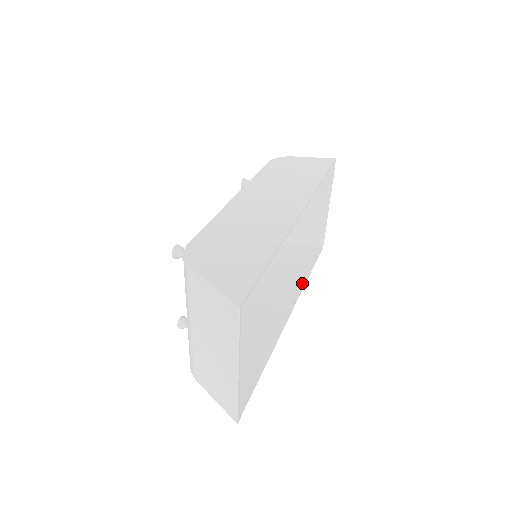
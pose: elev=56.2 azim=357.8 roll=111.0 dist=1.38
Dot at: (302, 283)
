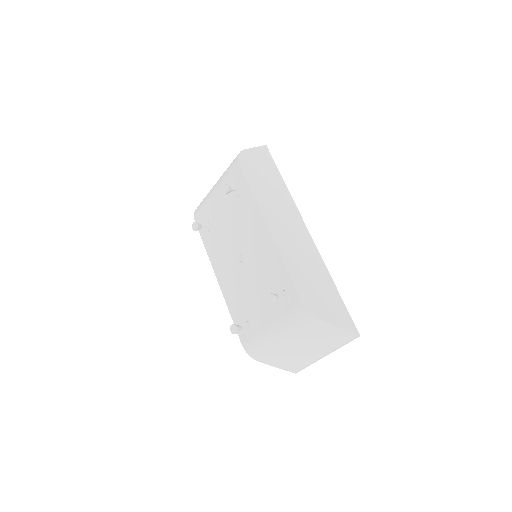
Dot at: occluded
